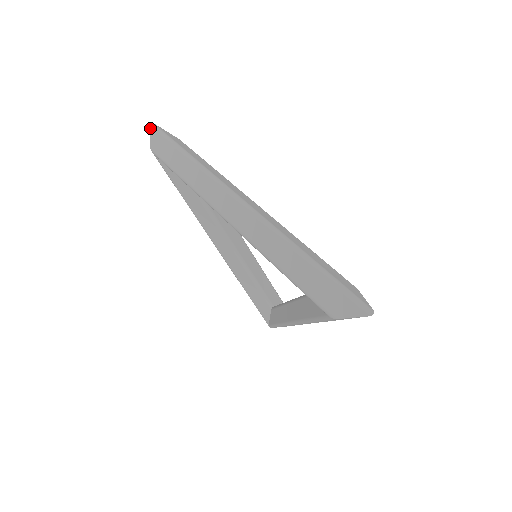
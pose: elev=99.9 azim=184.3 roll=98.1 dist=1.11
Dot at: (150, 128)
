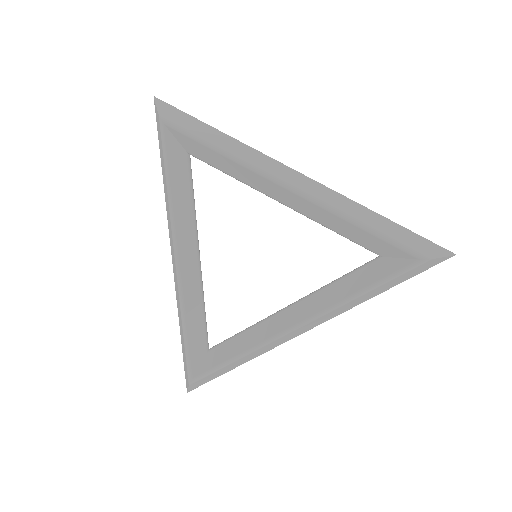
Dot at: (156, 99)
